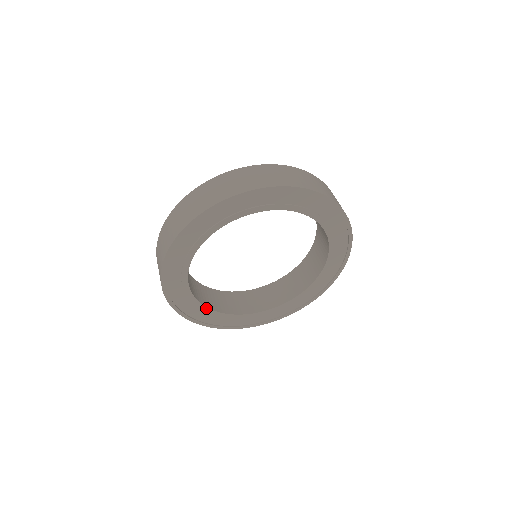
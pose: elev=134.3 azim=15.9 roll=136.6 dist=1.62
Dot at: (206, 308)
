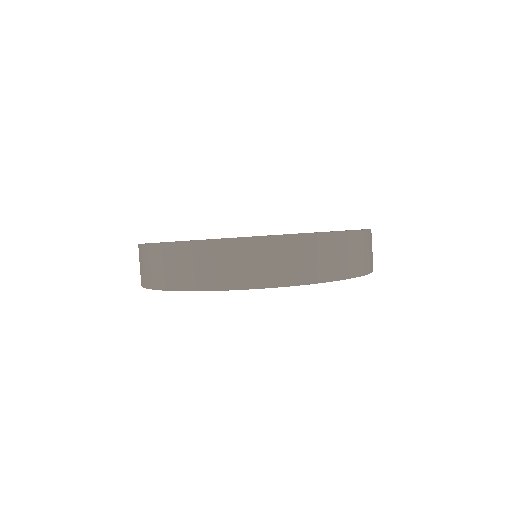
Dot at: occluded
